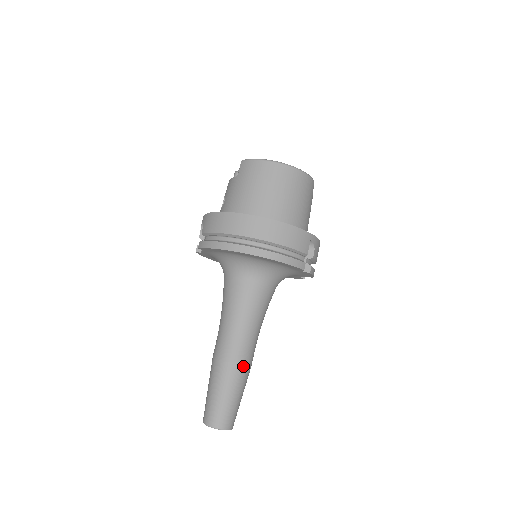
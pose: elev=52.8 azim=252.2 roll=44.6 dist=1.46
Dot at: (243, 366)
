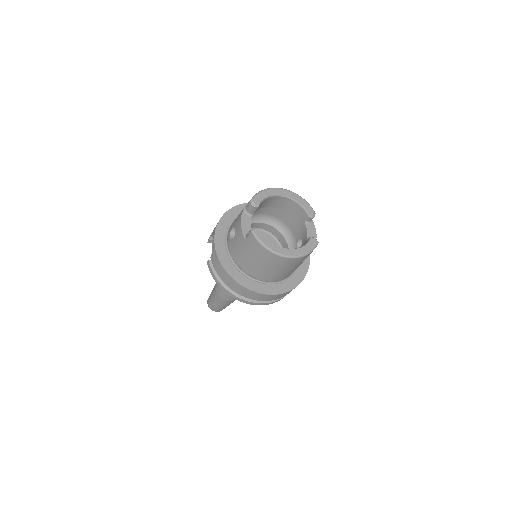
Dot at: (234, 300)
